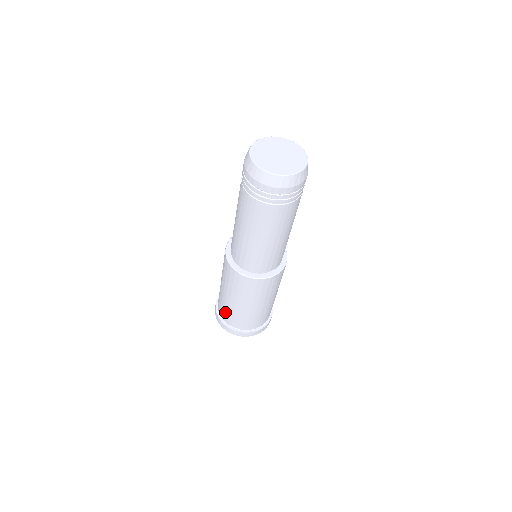
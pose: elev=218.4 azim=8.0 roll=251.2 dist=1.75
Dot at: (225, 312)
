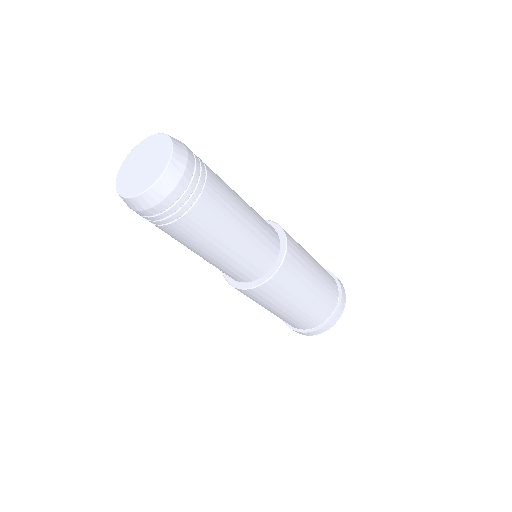
Dot at: occluded
